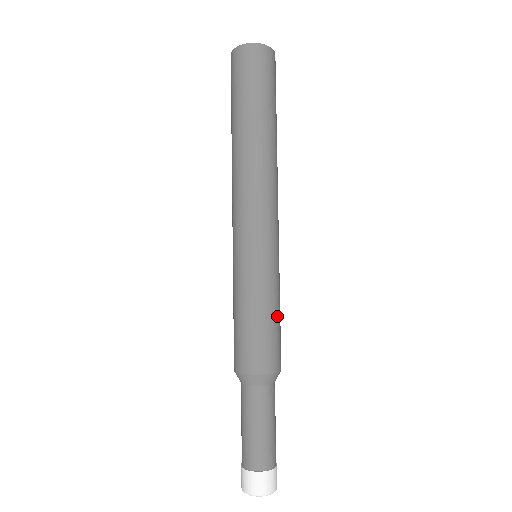
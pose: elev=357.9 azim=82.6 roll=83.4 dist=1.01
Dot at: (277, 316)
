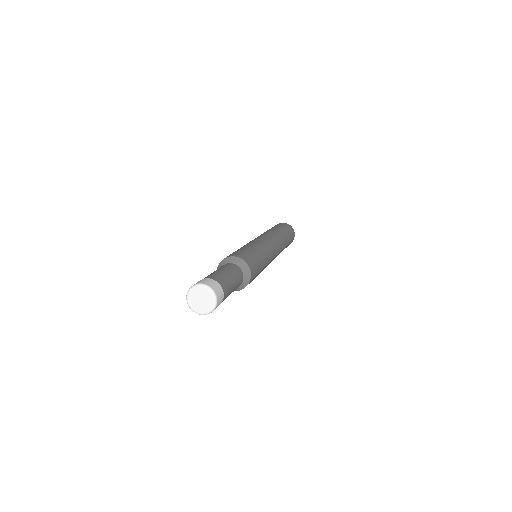
Dot at: (255, 253)
